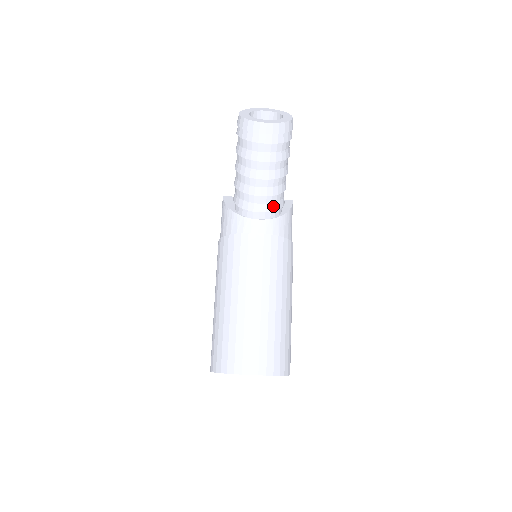
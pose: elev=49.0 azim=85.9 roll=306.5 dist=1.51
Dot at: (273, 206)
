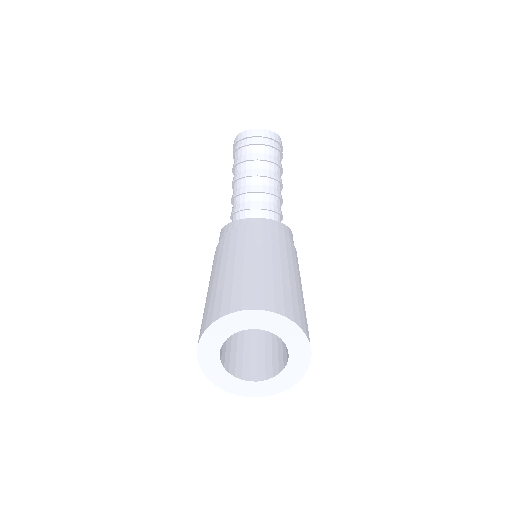
Dot at: (270, 206)
